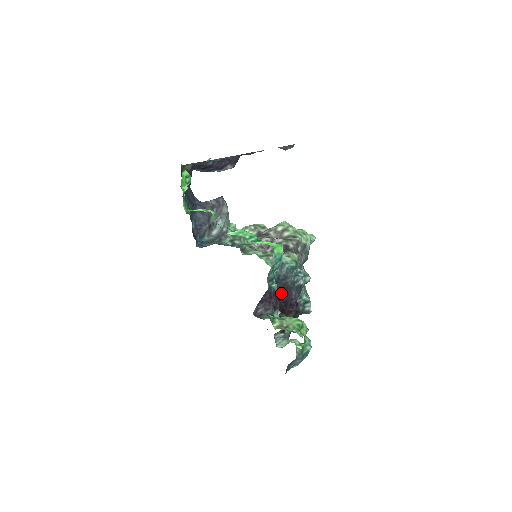
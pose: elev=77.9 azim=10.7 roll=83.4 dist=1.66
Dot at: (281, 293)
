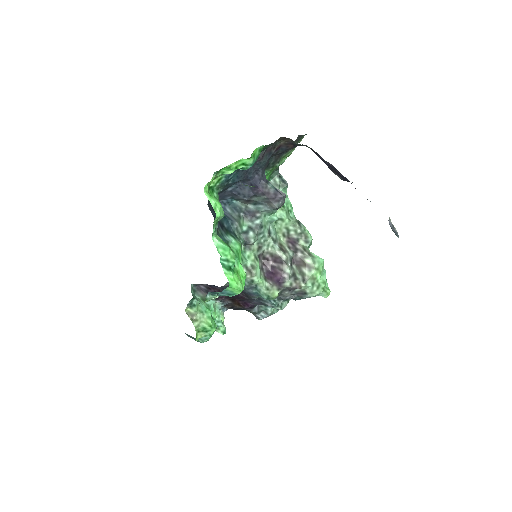
Dot at: (241, 293)
